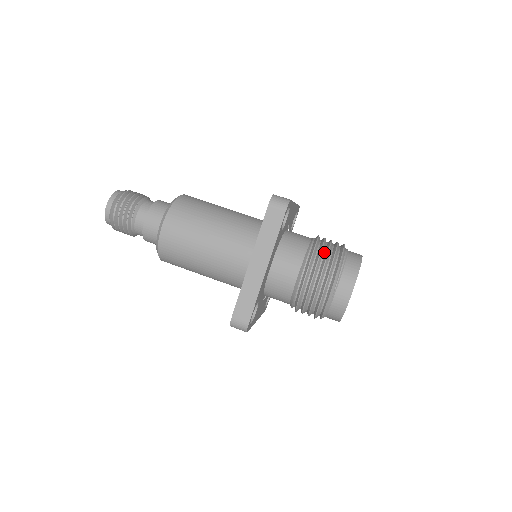
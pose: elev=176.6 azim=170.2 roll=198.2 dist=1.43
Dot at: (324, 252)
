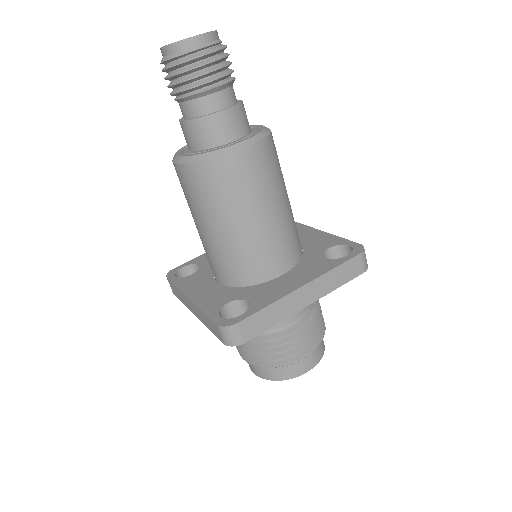
Dot at: (269, 348)
